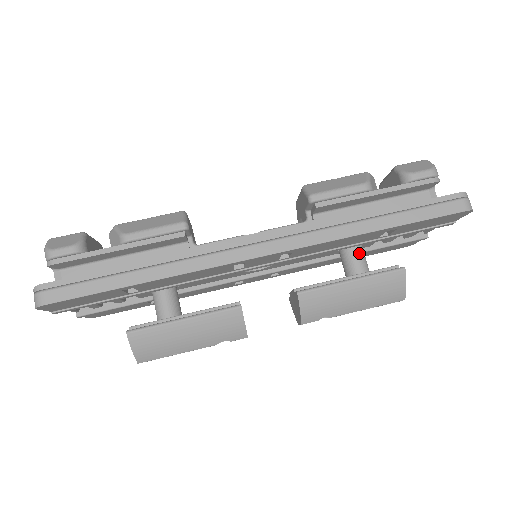
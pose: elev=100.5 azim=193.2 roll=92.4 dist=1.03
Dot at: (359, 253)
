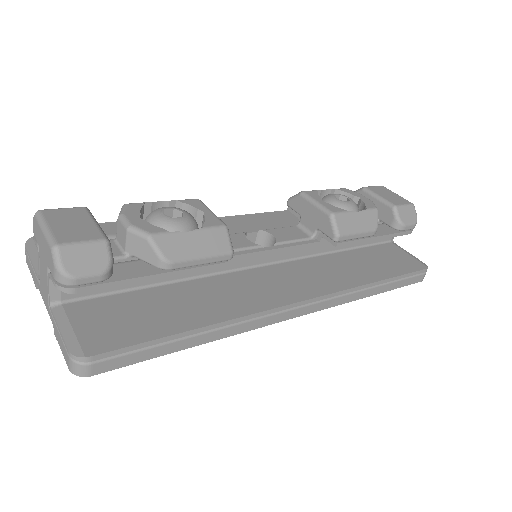
Dot at: occluded
